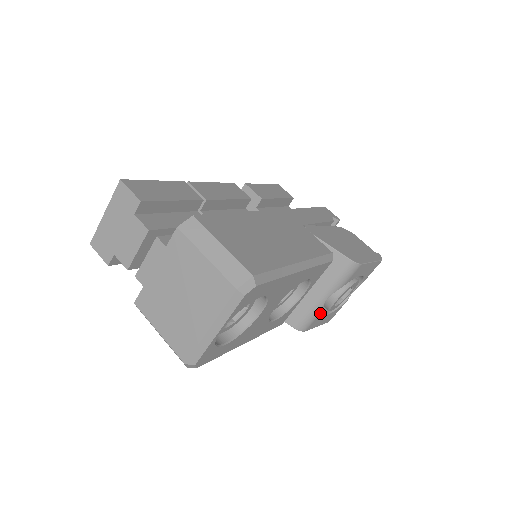
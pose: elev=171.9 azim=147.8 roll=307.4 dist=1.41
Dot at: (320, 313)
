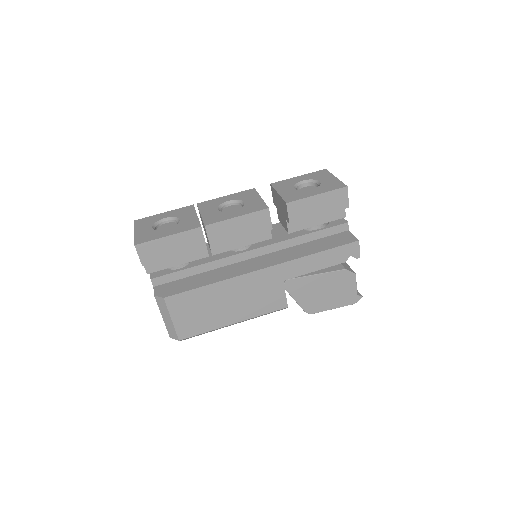
Dot at: occluded
